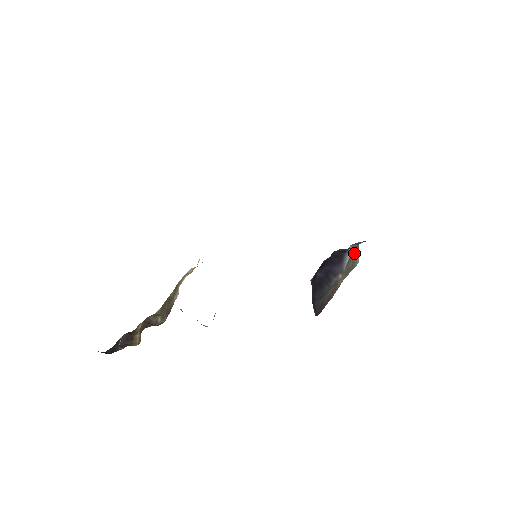
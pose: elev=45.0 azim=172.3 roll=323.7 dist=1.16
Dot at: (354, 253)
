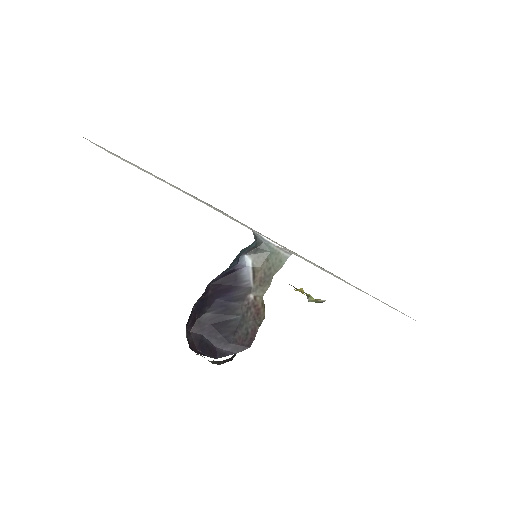
Dot at: (261, 257)
